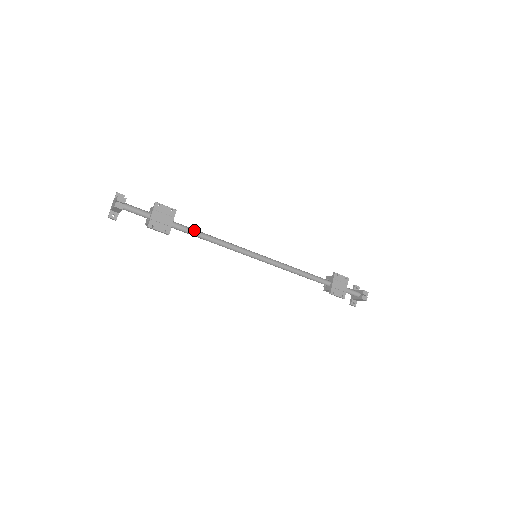
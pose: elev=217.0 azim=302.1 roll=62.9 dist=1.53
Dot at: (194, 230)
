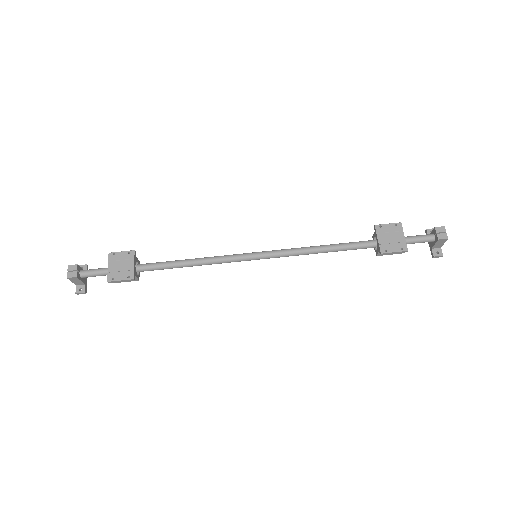
Dot at: (165, 262)
